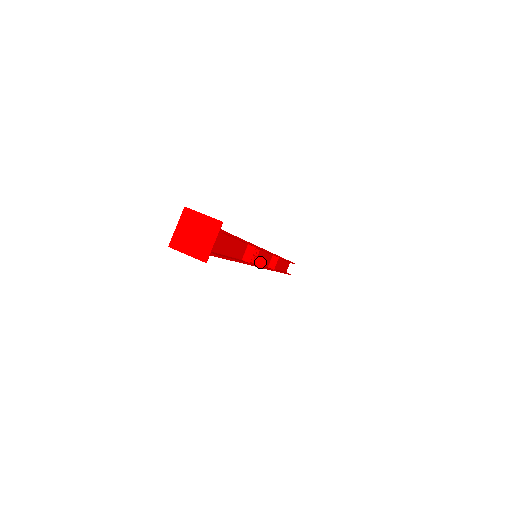
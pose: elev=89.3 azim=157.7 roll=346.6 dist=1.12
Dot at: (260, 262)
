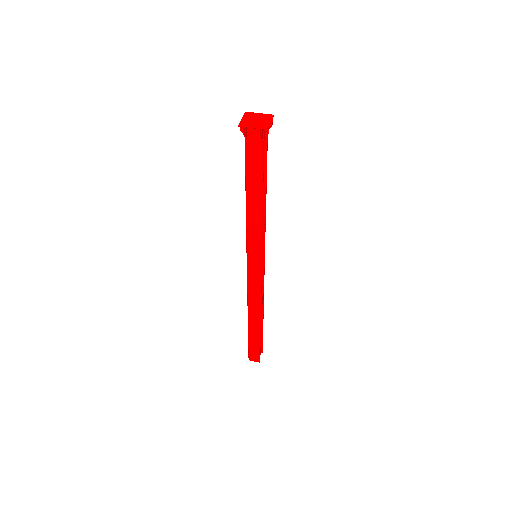
Dot at: (255, 274)
